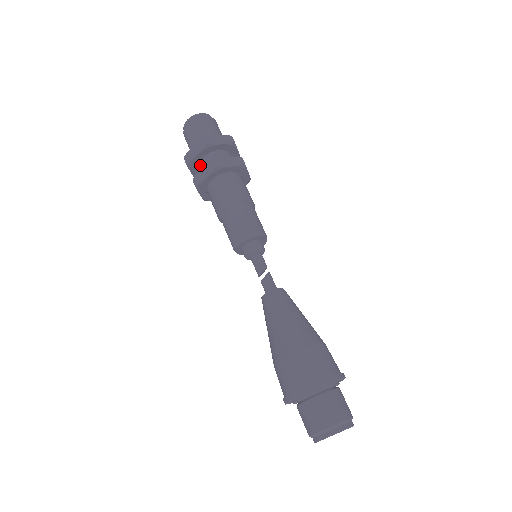
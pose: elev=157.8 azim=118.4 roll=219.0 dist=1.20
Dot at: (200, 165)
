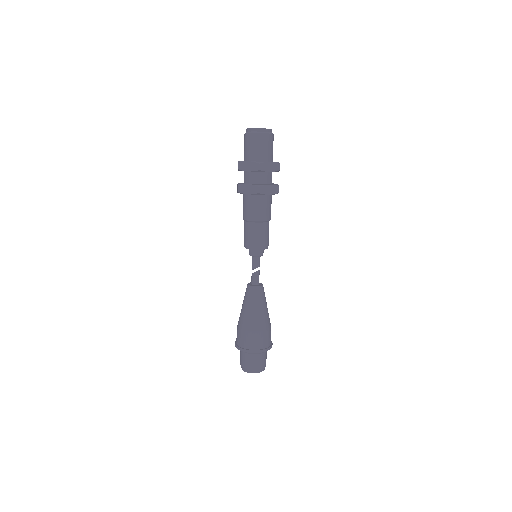
Dot at: occluded
